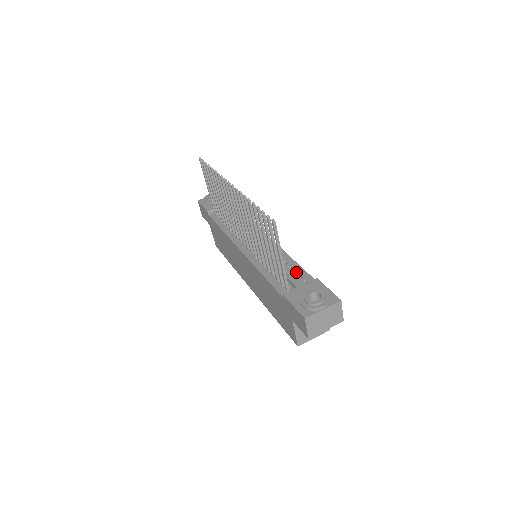
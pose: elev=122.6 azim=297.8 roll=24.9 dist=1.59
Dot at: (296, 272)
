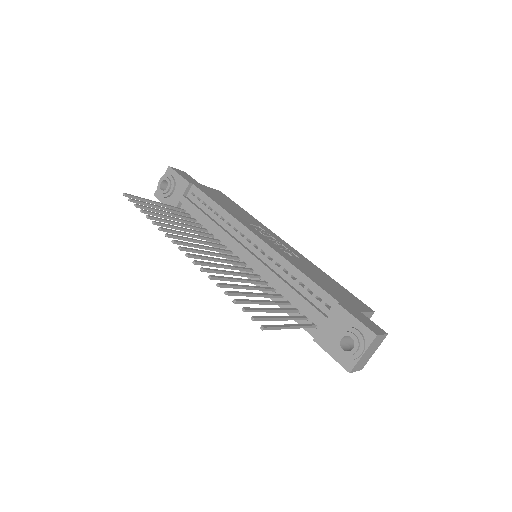
Dot at: (310, 290)
